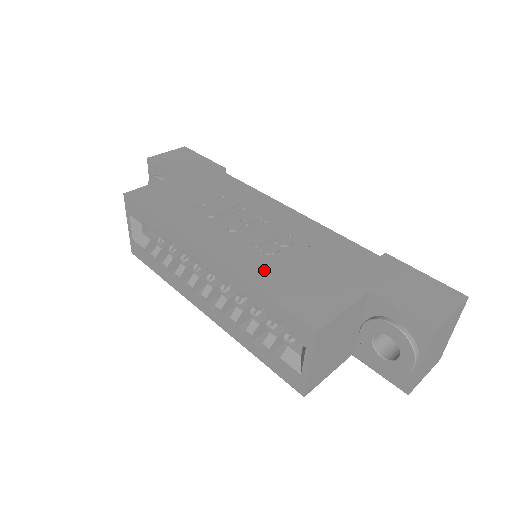
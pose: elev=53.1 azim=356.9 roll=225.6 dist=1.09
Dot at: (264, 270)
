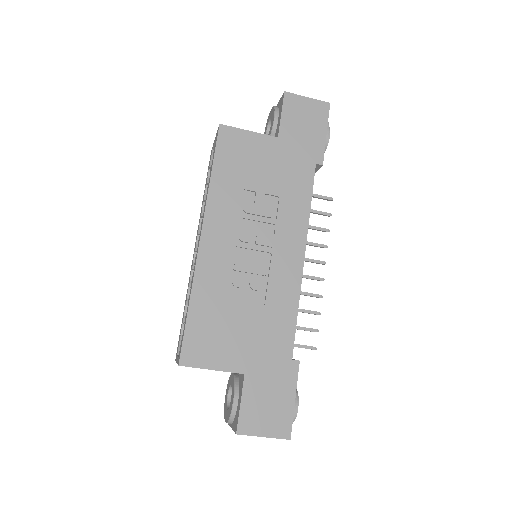
Dot at: (212, 294)
